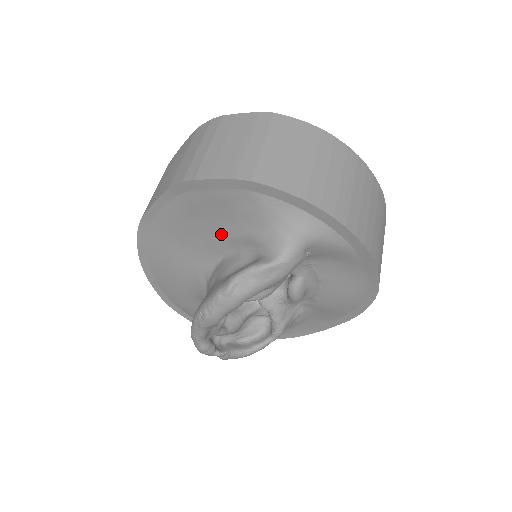
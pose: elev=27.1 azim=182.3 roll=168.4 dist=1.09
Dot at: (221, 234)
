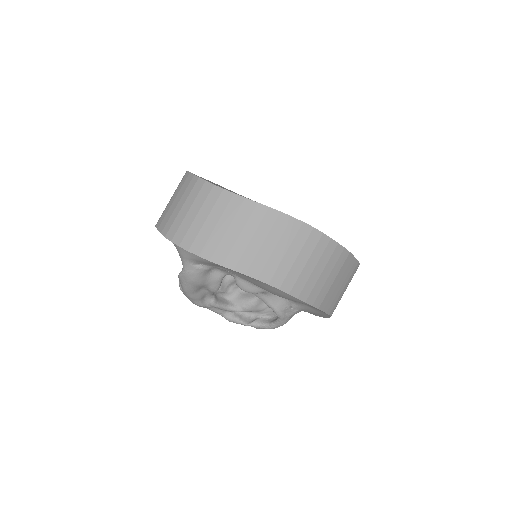
Dot at: occluded
